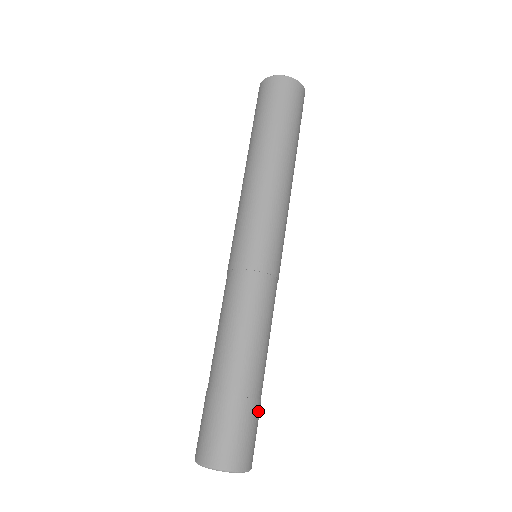
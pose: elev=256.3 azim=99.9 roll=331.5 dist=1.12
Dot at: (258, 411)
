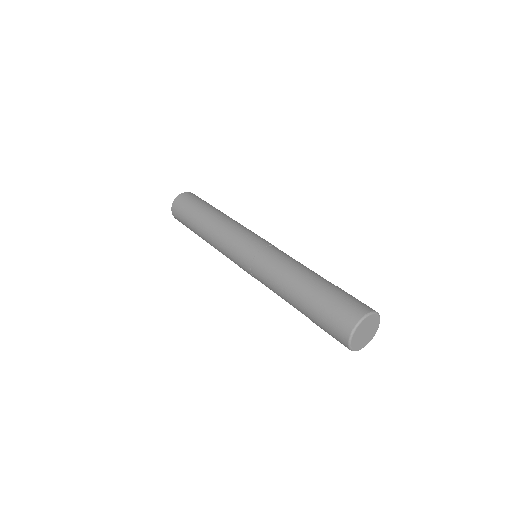
Dot at: (344, 291)
